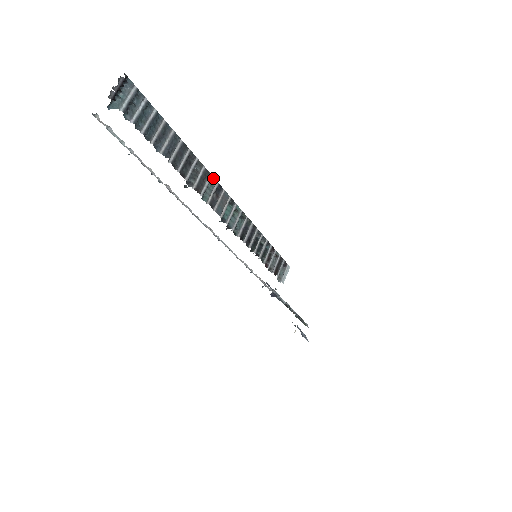
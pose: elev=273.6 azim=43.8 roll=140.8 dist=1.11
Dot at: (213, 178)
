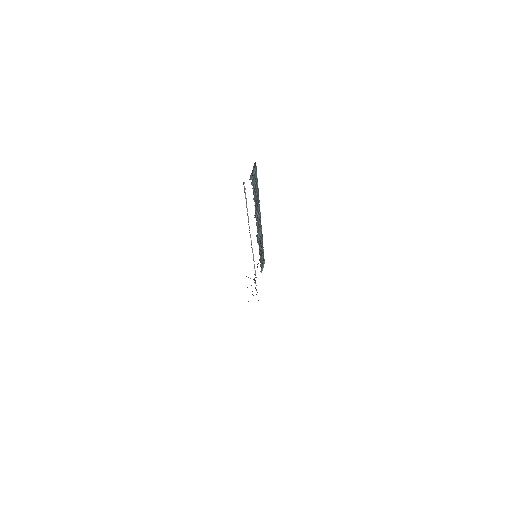
Dot at: (260, 212)
